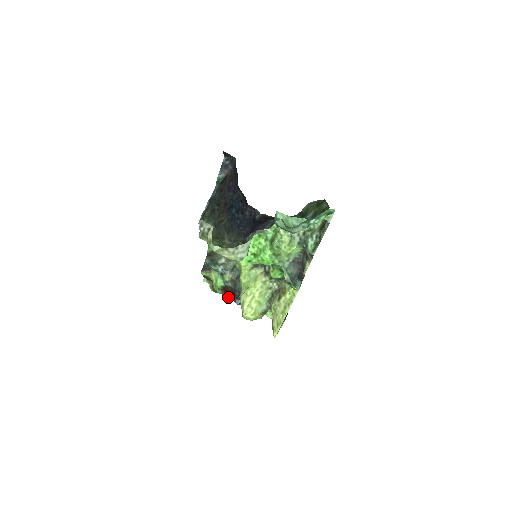
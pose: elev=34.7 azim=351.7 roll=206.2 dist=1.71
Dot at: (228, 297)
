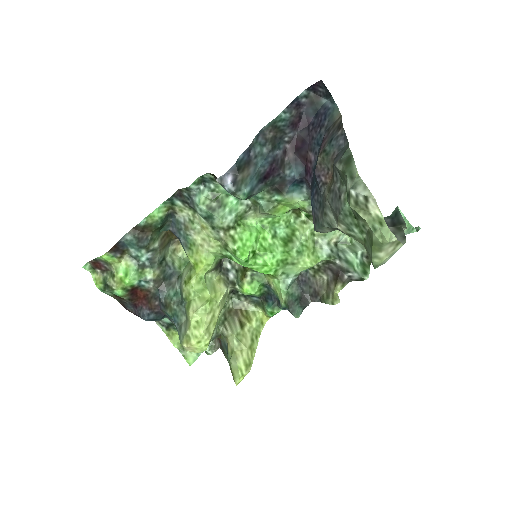
Dot at: (122, 304)
